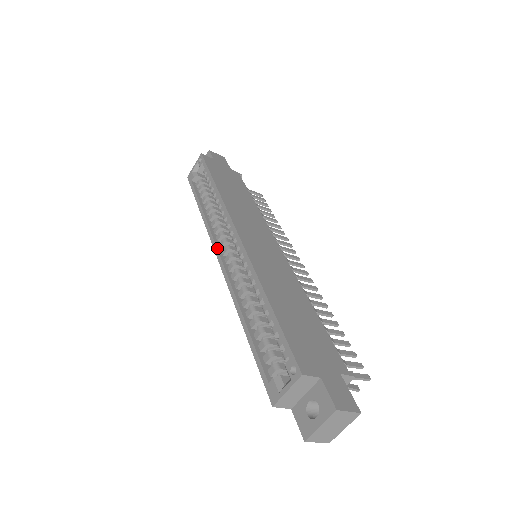
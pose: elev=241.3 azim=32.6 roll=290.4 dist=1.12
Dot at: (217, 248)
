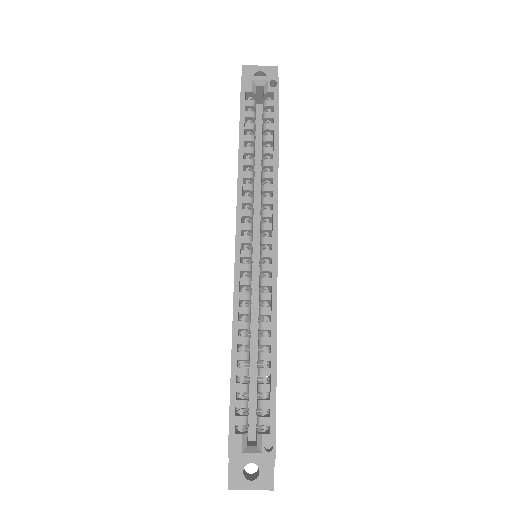
Dot at: (241, 230)
